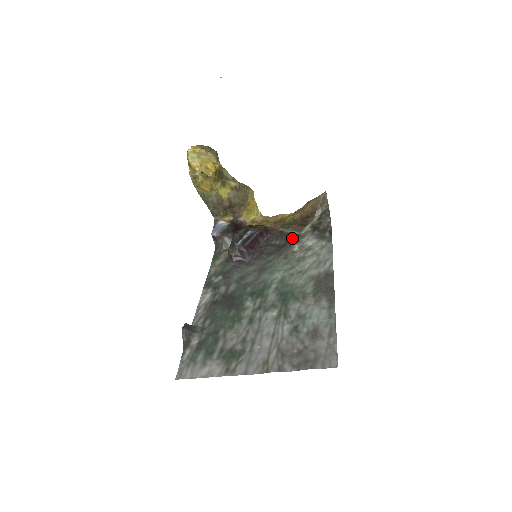
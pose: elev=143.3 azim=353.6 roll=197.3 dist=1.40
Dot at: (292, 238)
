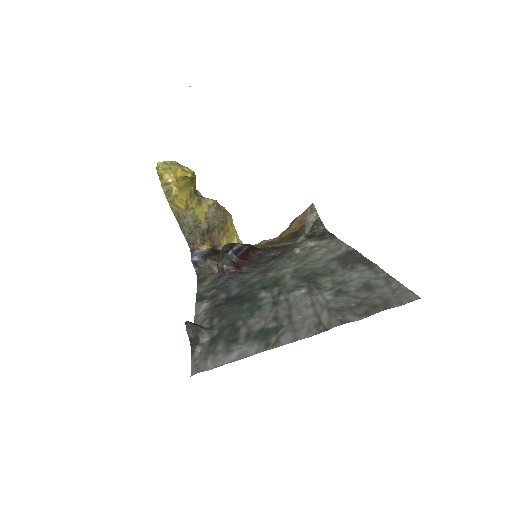
Dot at: (288, 246)
